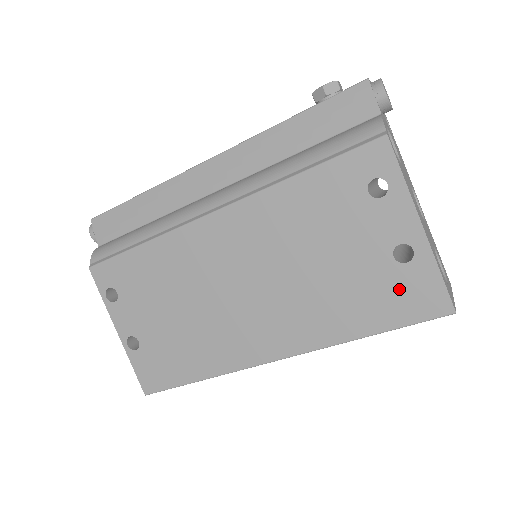
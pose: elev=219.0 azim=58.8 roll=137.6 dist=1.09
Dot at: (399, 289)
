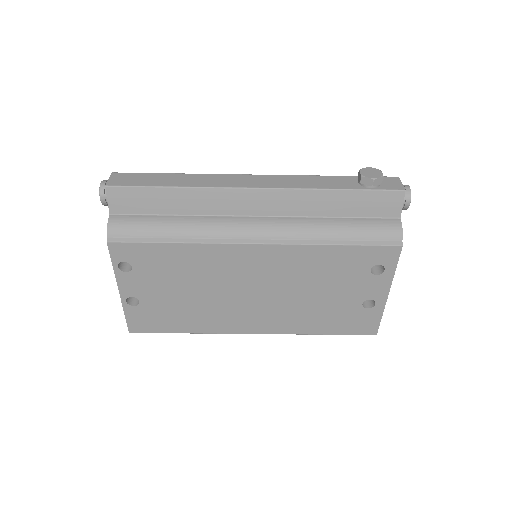
Dot at: (355, 319)
